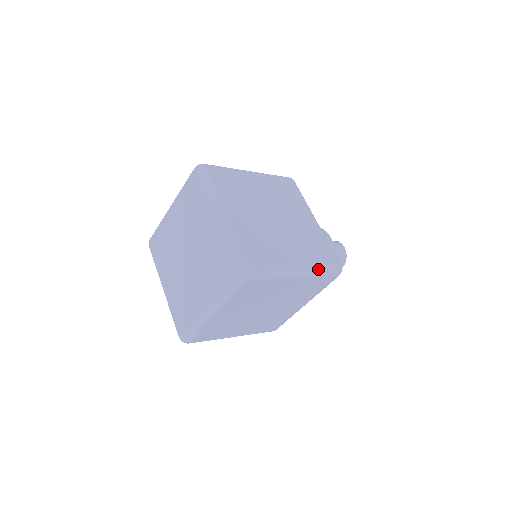
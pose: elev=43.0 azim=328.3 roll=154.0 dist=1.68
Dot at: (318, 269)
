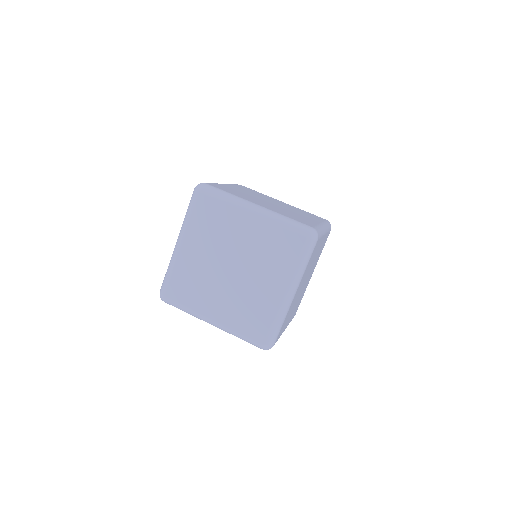
Dot at: (326, 225)
